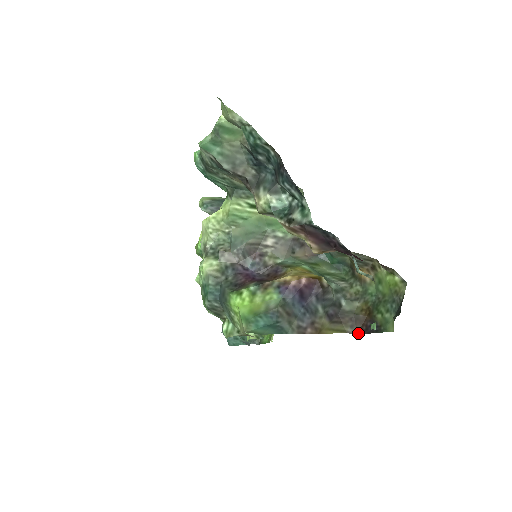
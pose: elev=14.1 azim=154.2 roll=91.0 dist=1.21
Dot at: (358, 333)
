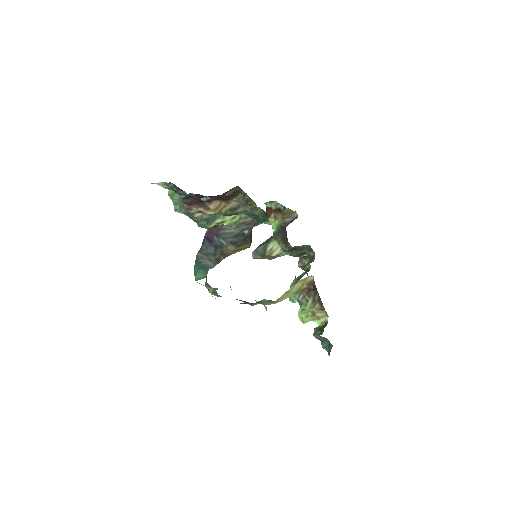
Dot at: (251, 242)
